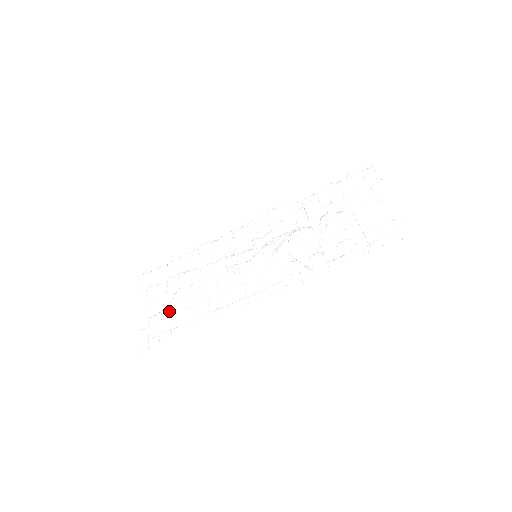
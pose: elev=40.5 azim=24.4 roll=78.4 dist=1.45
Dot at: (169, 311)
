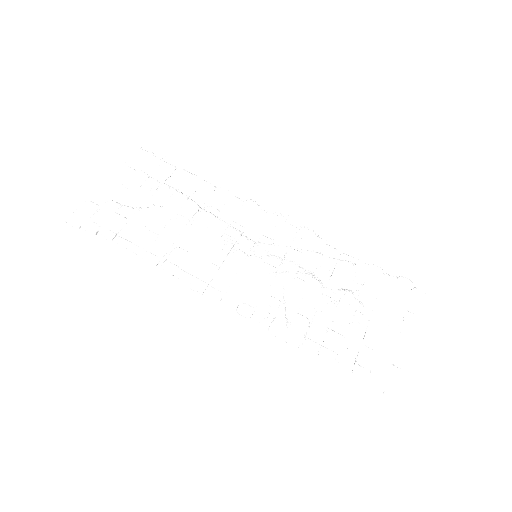
Dot at: (133, 215)
